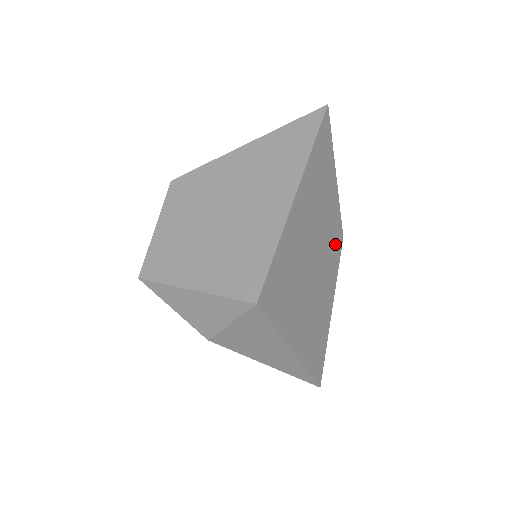
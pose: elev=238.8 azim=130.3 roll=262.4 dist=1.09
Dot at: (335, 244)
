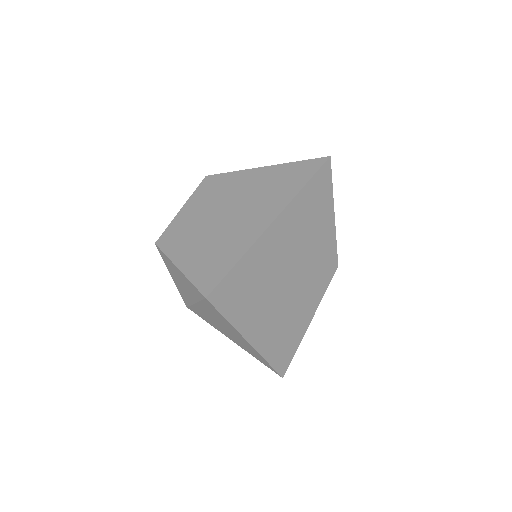
Dot at: (324, 270)
